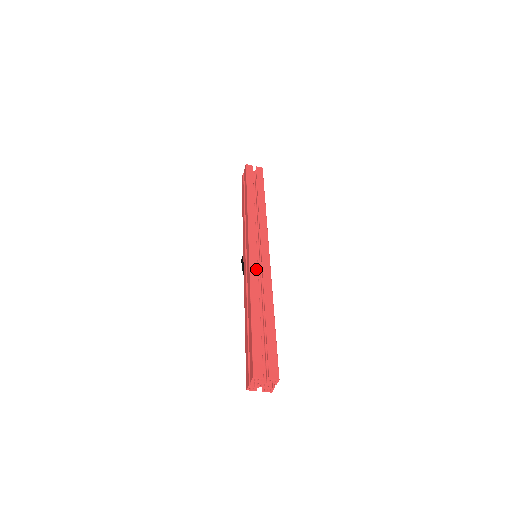
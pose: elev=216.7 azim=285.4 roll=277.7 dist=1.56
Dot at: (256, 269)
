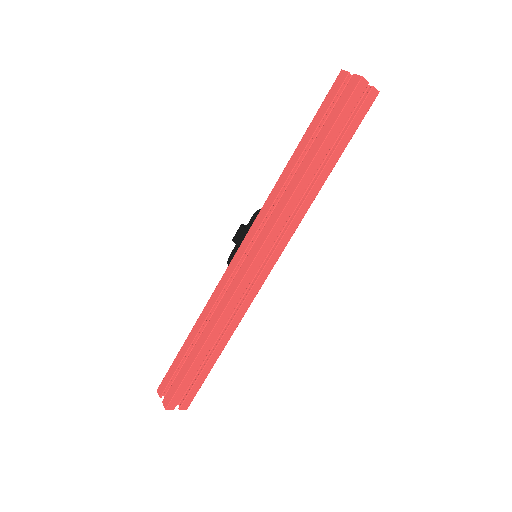
Dot at: (240, 296)
